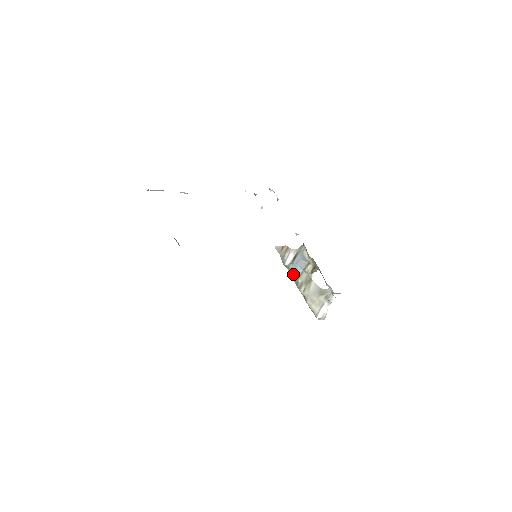
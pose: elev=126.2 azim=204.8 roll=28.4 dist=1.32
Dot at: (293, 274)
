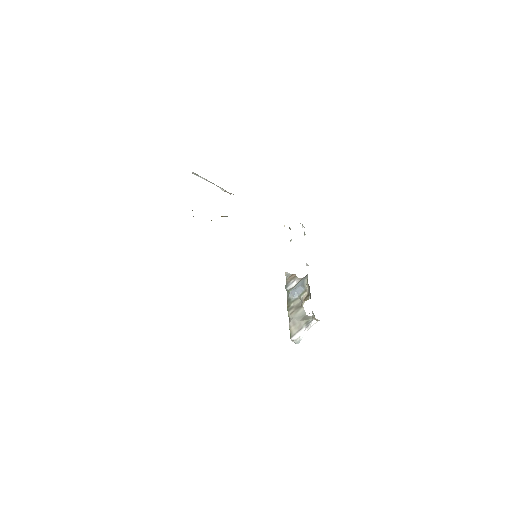
Dot at: (289, 298)
